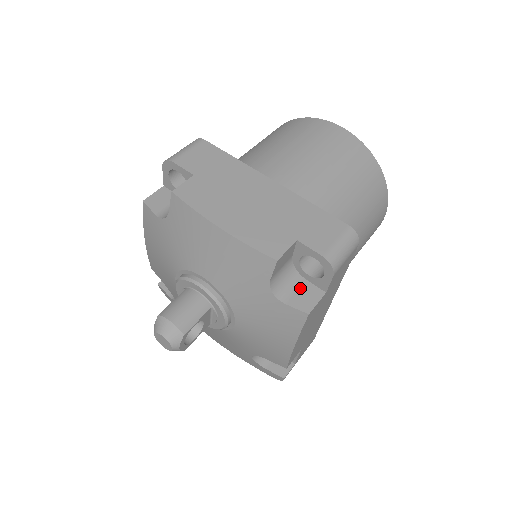
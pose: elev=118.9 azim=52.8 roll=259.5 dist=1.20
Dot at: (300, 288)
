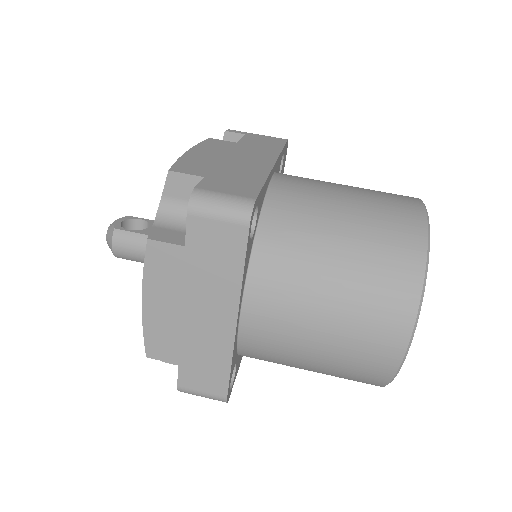
Dot at: occluded
